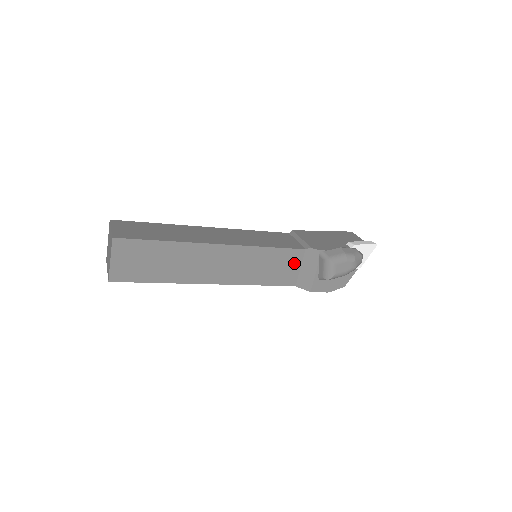
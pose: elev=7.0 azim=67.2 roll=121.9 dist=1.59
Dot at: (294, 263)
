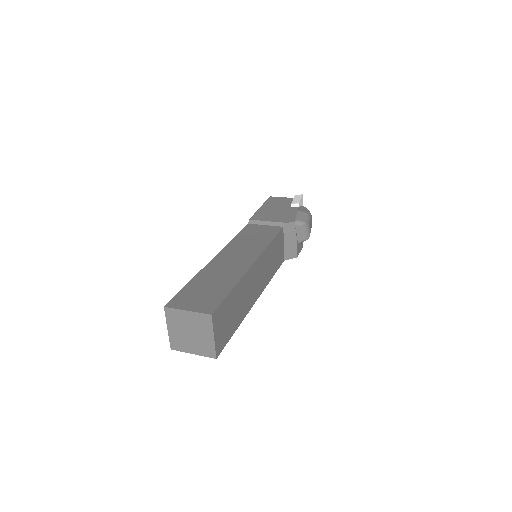
Dot at: (281, 243)
